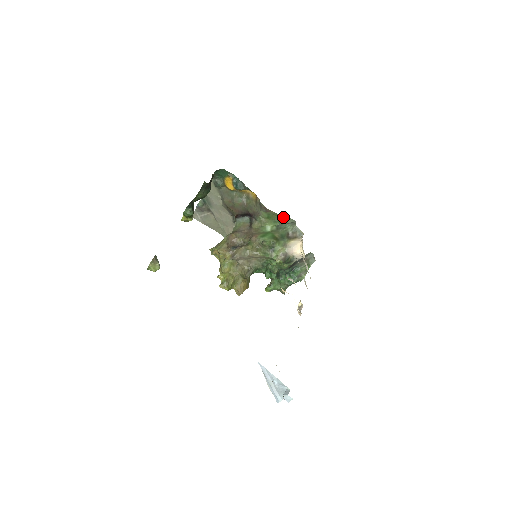
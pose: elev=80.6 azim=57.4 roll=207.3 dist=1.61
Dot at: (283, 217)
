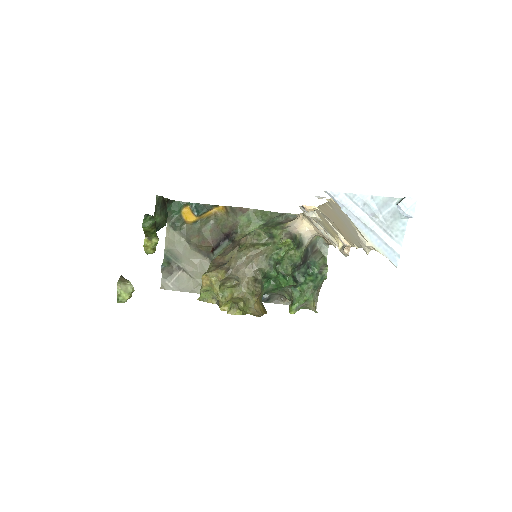
Dot at: (265, 213)
